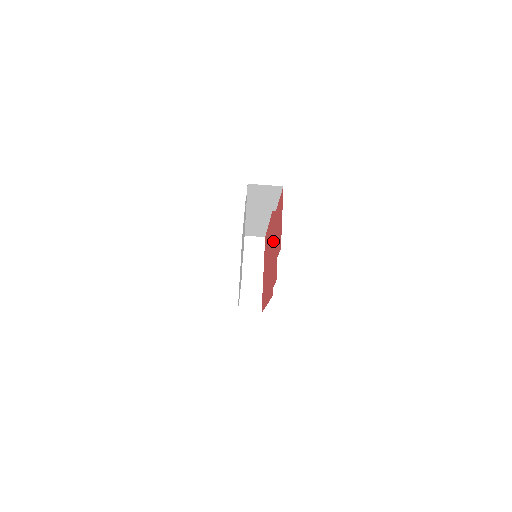
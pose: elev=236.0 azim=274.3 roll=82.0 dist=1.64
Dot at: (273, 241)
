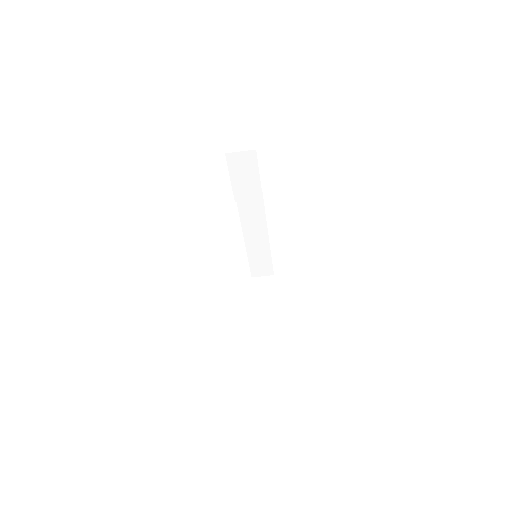
Dot at: occluded
